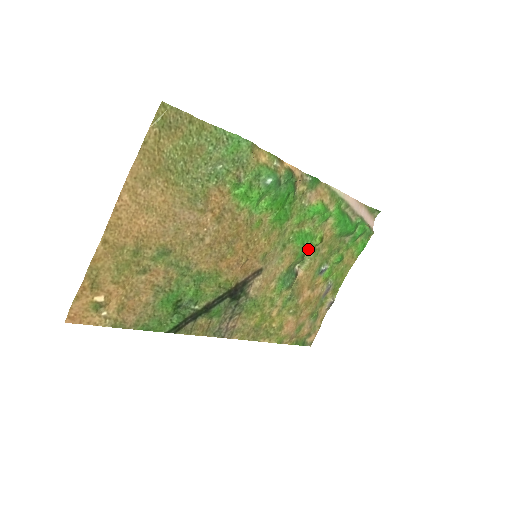
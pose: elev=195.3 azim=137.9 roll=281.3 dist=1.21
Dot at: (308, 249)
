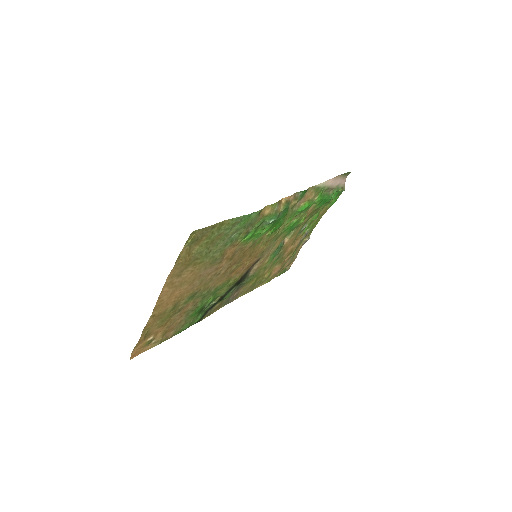
Dot at: (294, 228)
